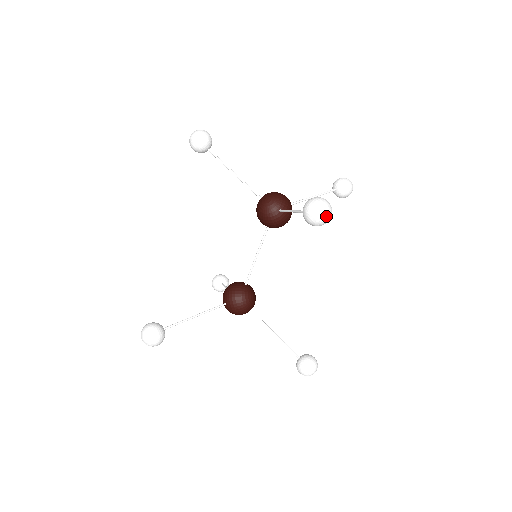
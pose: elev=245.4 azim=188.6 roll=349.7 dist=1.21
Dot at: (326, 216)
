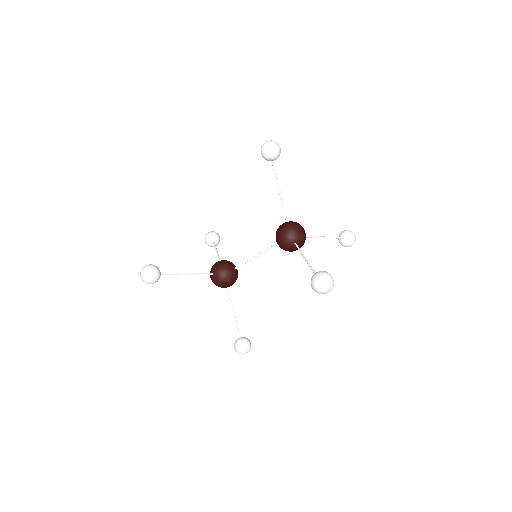
Dot at: (326, 291)
